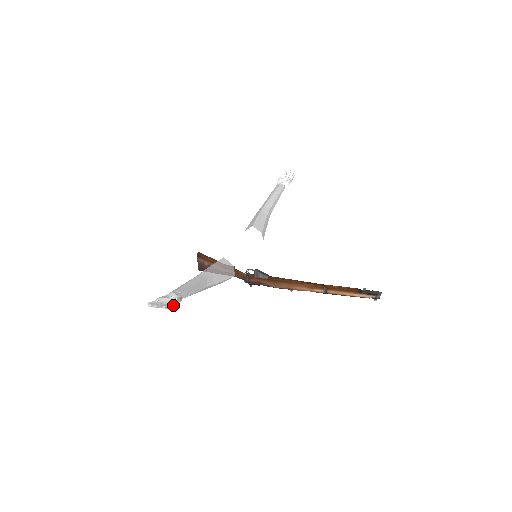
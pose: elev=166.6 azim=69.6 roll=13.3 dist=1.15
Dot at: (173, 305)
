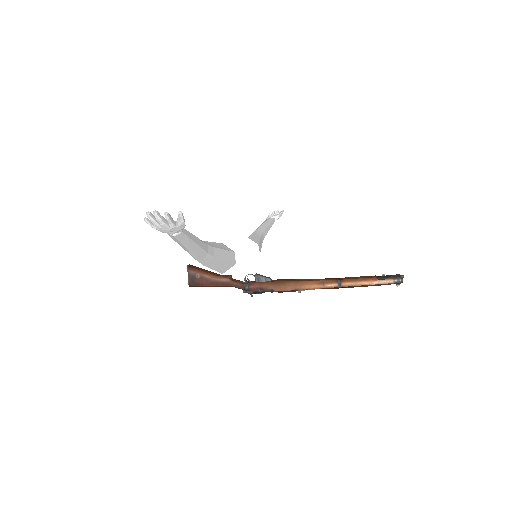
Dot at: (175, 225)
